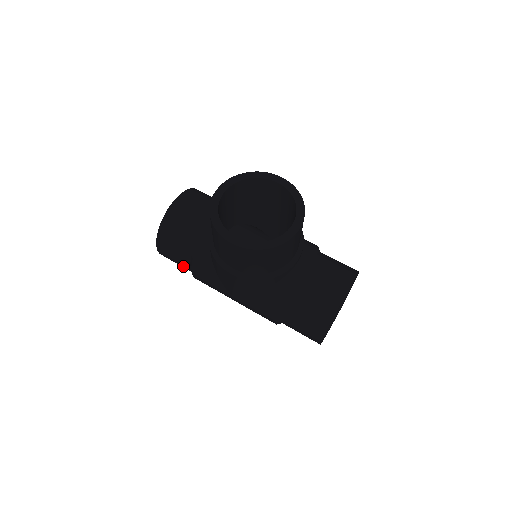
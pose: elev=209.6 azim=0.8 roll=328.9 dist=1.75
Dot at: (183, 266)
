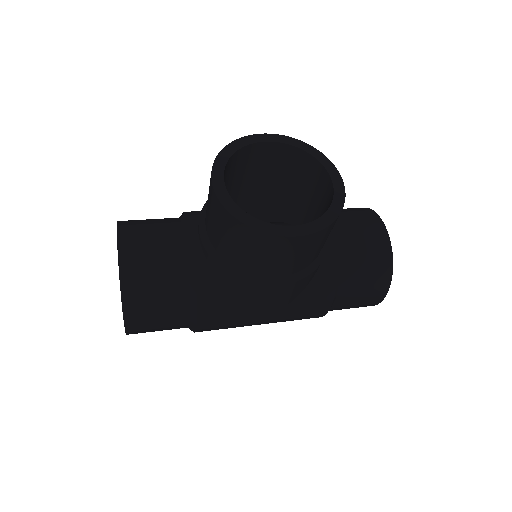
Dot at: (173, 327)
